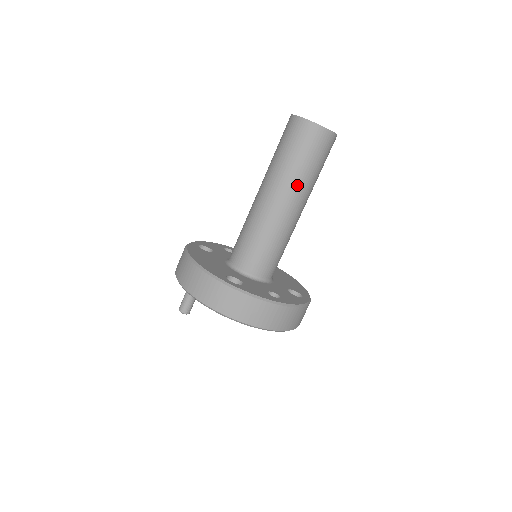
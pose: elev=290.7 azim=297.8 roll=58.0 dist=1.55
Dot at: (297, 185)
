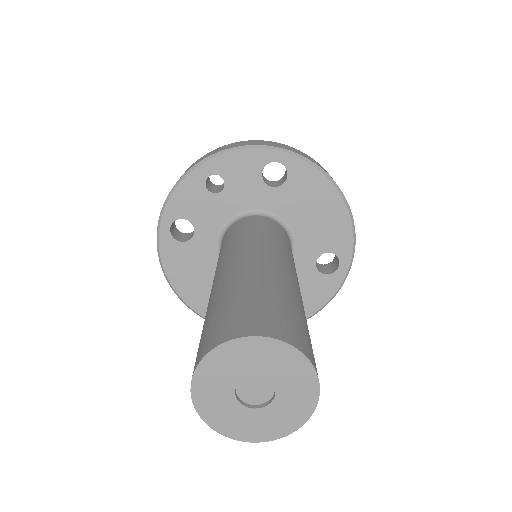
Dot at: occluded
